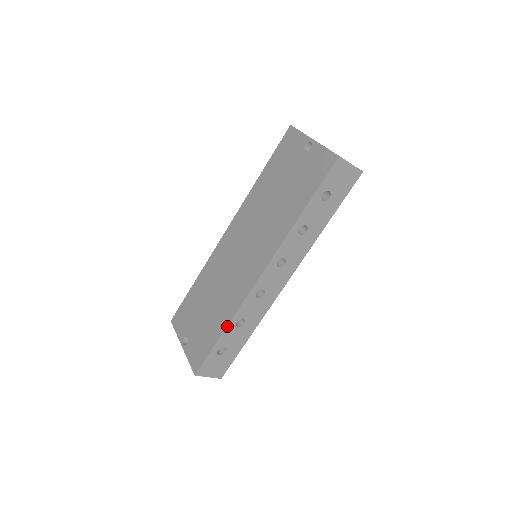
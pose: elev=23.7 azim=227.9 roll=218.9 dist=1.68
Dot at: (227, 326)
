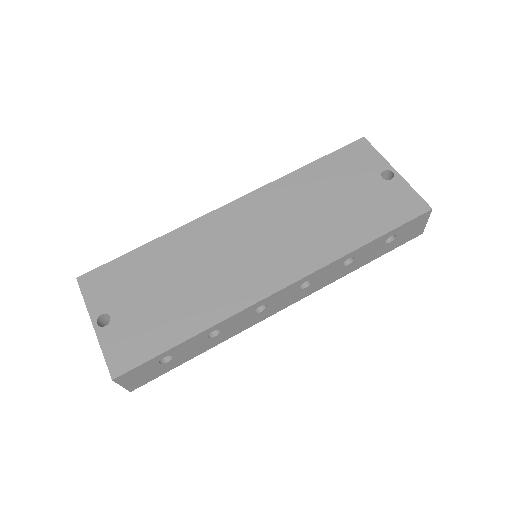
Dot at: (201, 332)
